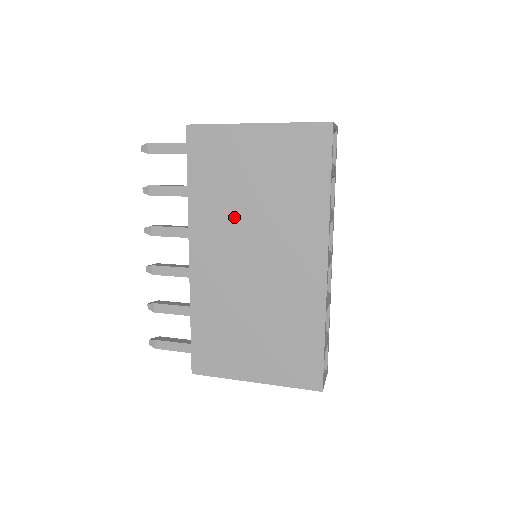
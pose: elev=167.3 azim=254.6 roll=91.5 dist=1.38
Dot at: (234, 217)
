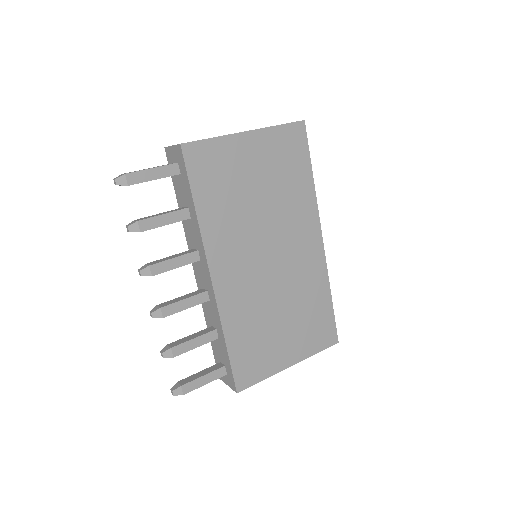
Dot at: (245, 224)
